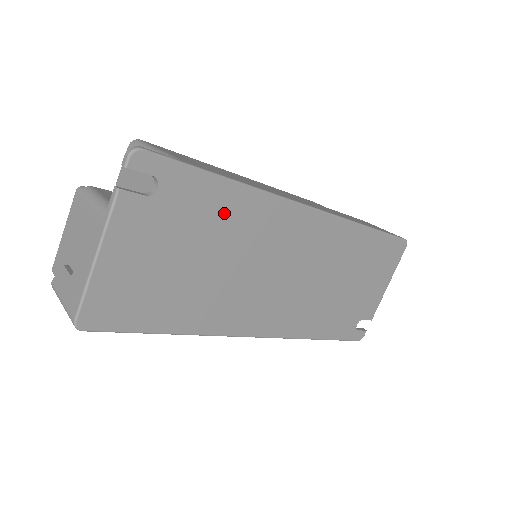
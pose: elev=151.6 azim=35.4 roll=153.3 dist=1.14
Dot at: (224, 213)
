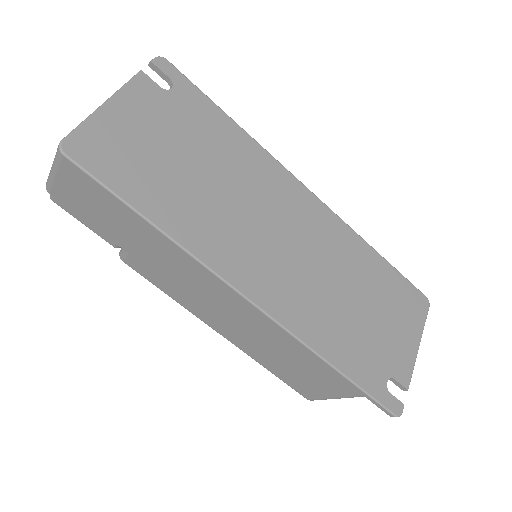
Dot at: (225, 141)
